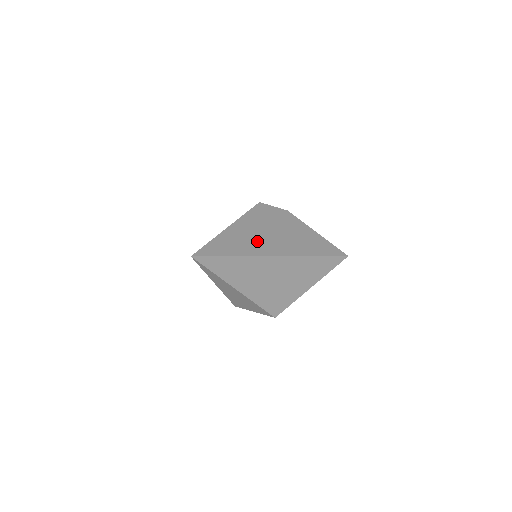
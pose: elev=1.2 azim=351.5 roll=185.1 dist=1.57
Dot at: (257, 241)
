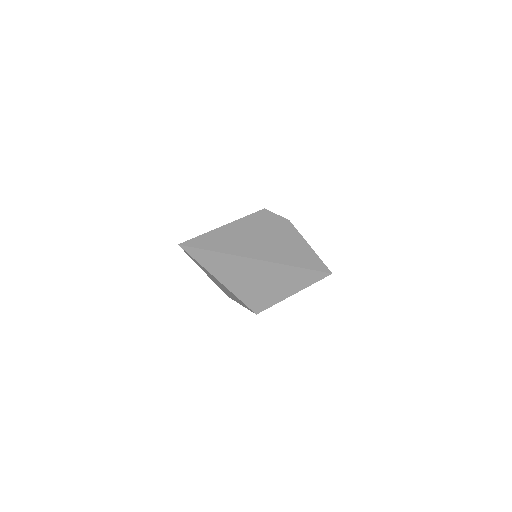
Dot at: (246, 243)
